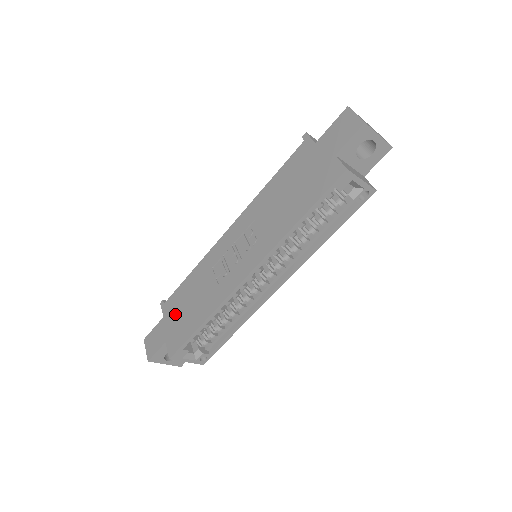
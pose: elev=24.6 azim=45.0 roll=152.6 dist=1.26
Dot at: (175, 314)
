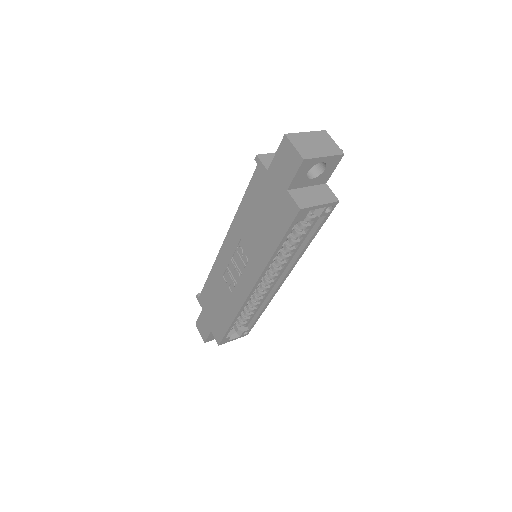
Dot at: (209, 310)
